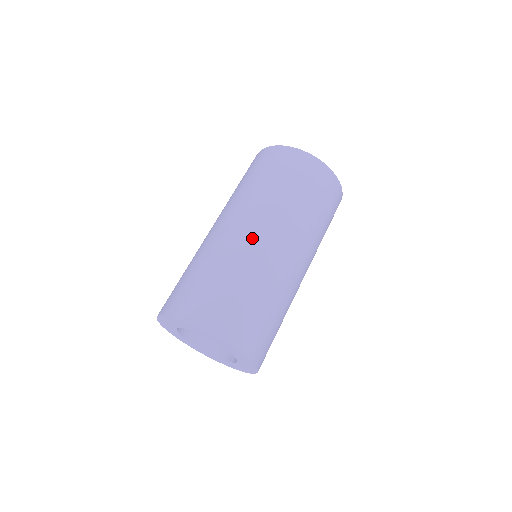
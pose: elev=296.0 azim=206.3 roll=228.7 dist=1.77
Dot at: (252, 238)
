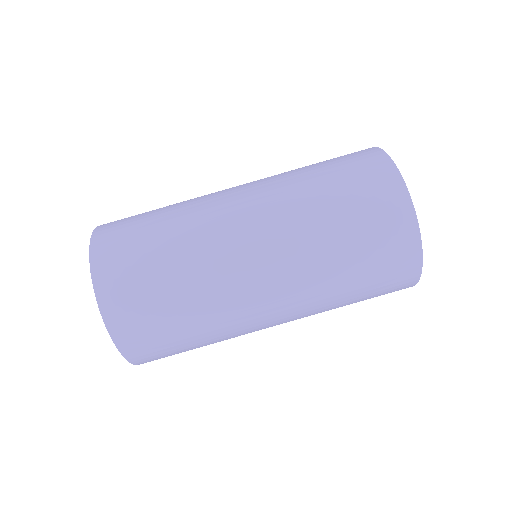
Dot at: (254, 300)
